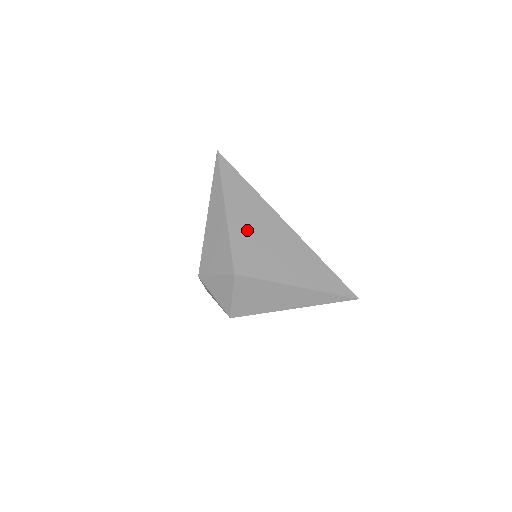
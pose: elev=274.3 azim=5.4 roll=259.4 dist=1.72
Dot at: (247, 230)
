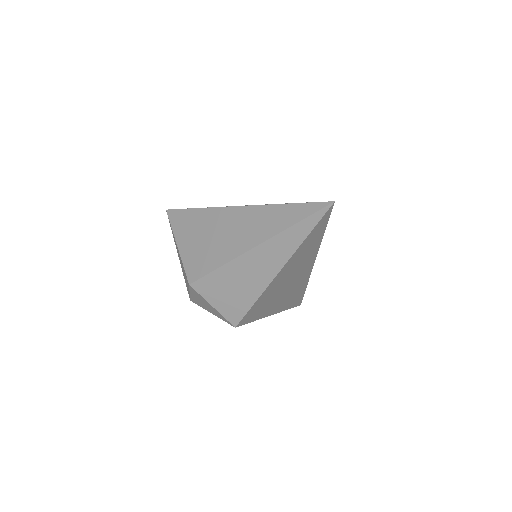
Dot at: (278, 286)
